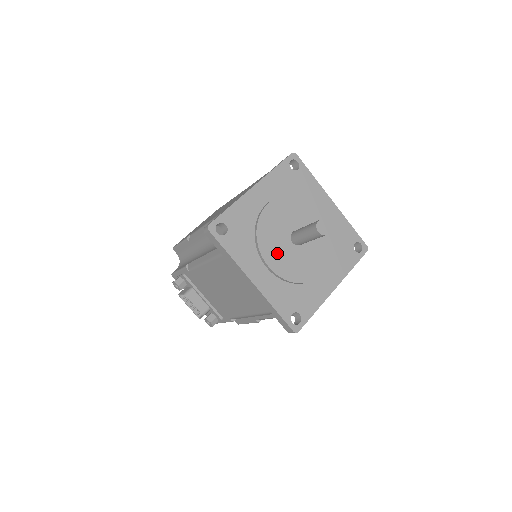
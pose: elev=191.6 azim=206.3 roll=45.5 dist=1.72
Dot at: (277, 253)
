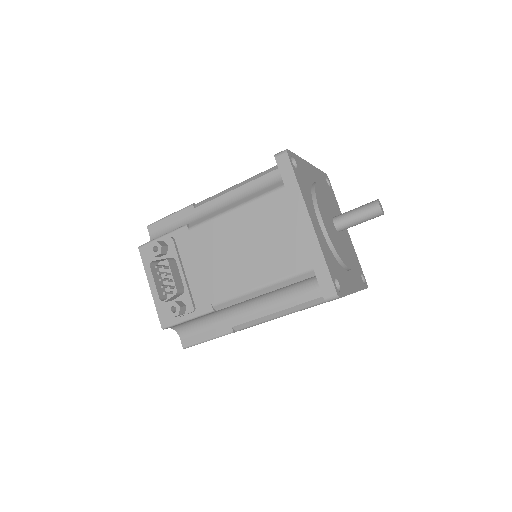
Dot at: (326, 219)
